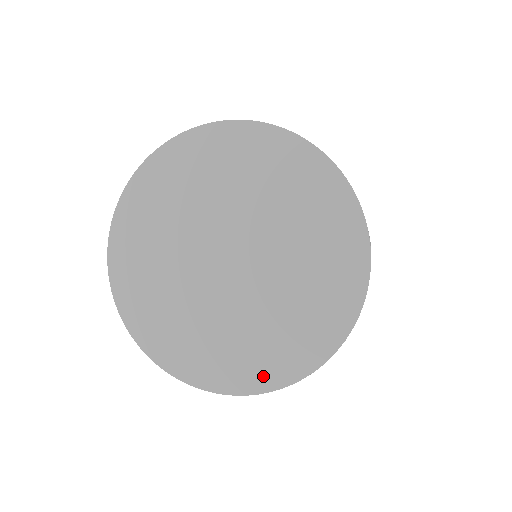
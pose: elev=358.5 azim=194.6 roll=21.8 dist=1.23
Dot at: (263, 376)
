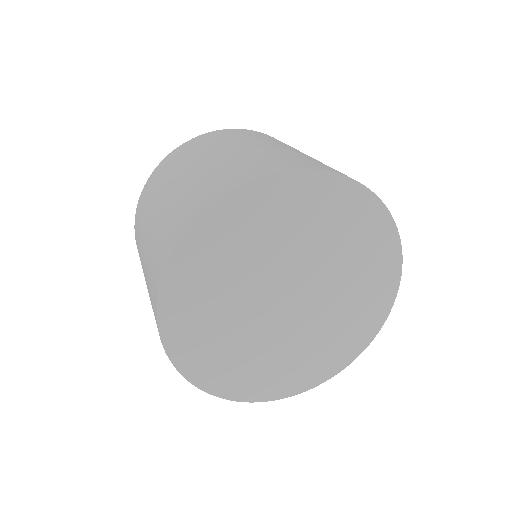
Dot at: (322, 373)
